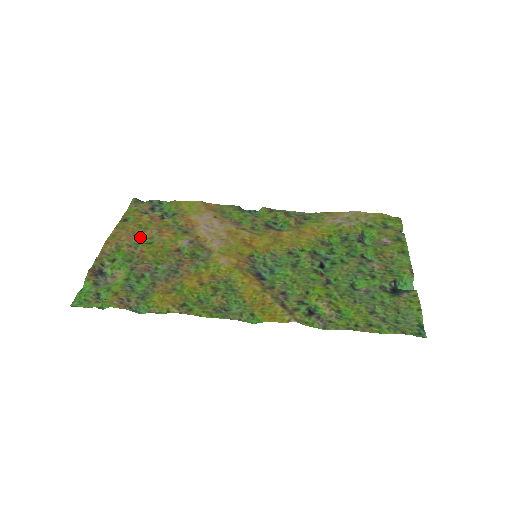
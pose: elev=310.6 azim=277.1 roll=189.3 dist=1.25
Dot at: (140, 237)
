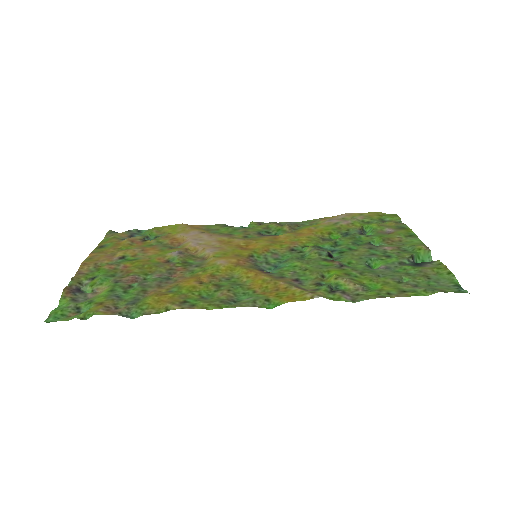
Dot at: (122, 256)
